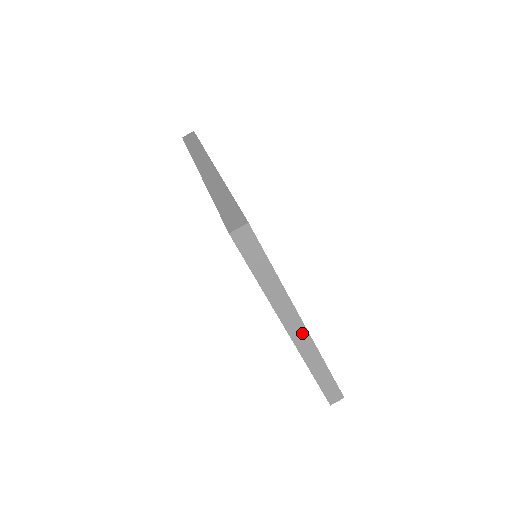
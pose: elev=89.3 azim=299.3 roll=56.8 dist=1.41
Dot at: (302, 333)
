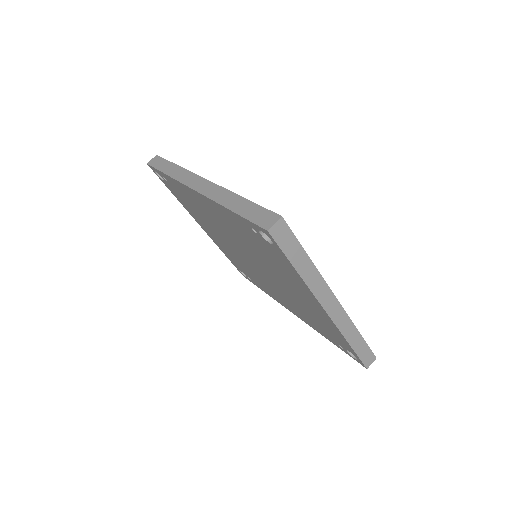
Dot at: (337, 308)
